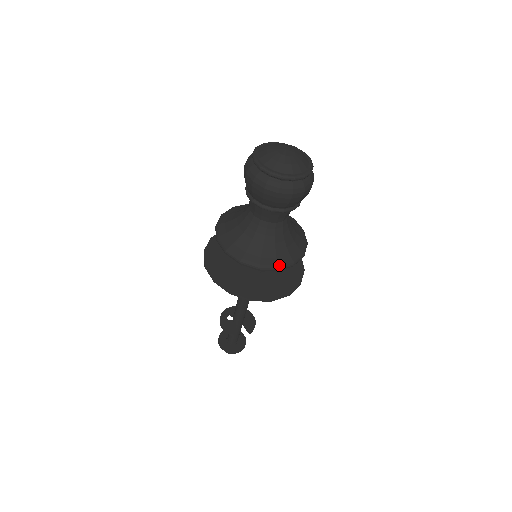
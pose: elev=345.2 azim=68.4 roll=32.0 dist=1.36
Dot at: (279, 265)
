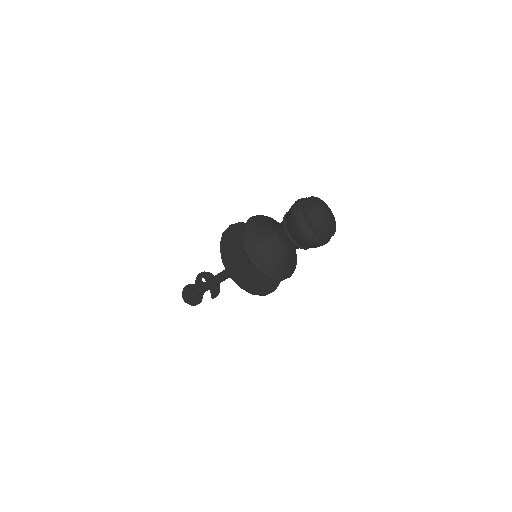
Dot at: (274, 277)
